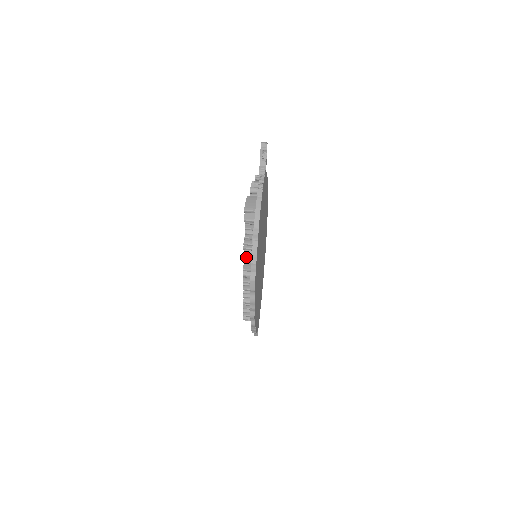
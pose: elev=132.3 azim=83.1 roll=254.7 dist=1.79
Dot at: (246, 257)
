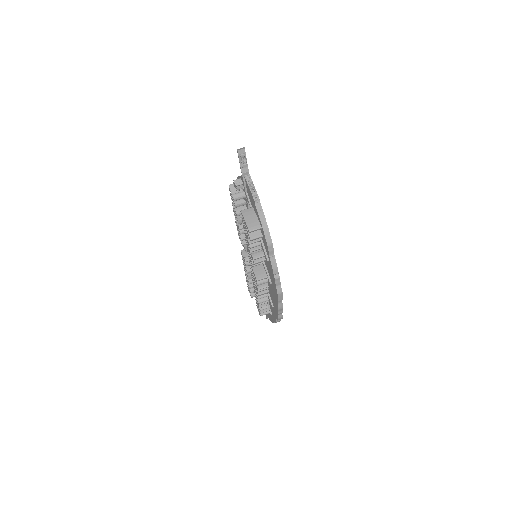
Dot at: (254, 266)
